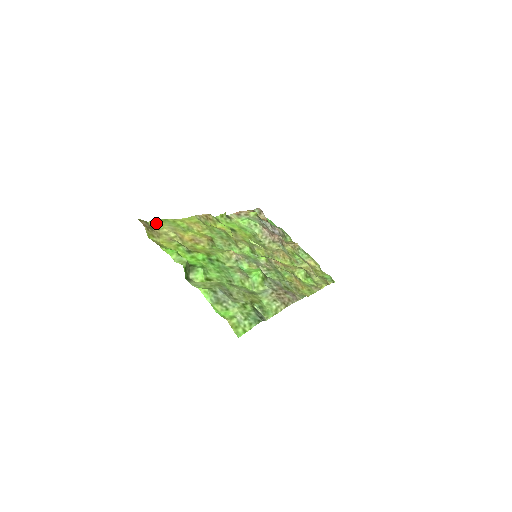
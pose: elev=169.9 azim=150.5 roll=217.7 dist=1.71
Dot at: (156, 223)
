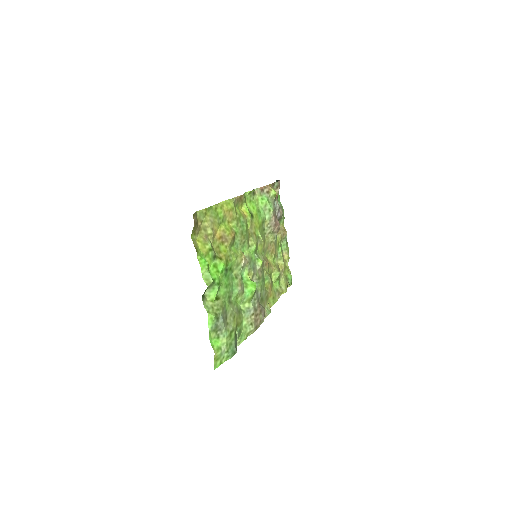
Dot at: (202, 213)
